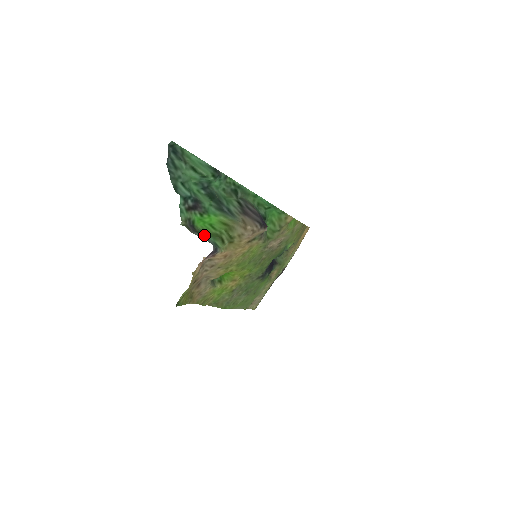
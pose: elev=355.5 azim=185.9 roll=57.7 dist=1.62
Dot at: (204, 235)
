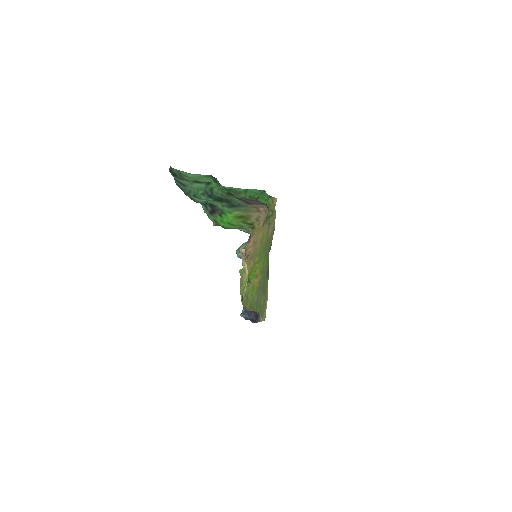
Dot at: (233, 228)
